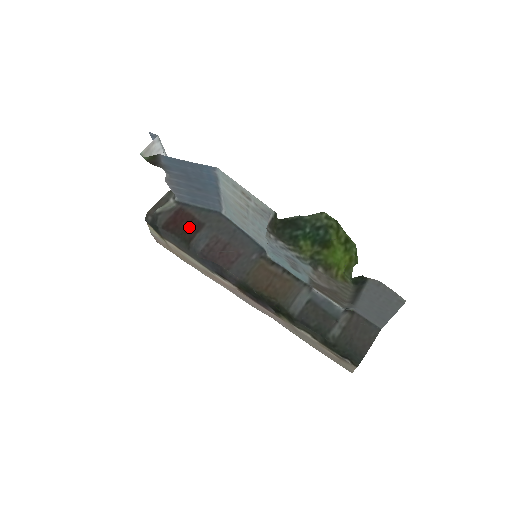
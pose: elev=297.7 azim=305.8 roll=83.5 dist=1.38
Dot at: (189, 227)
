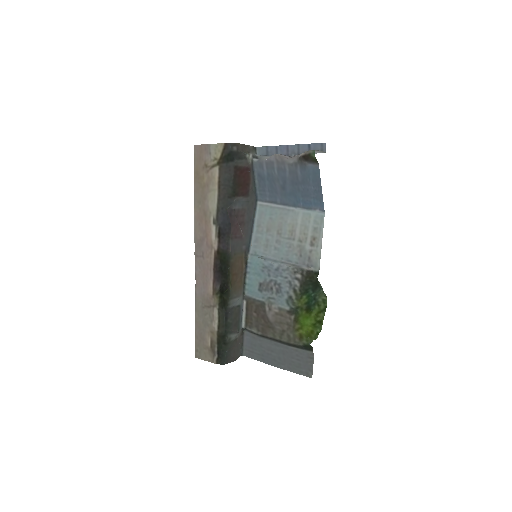
Dot at: (243, 186)
